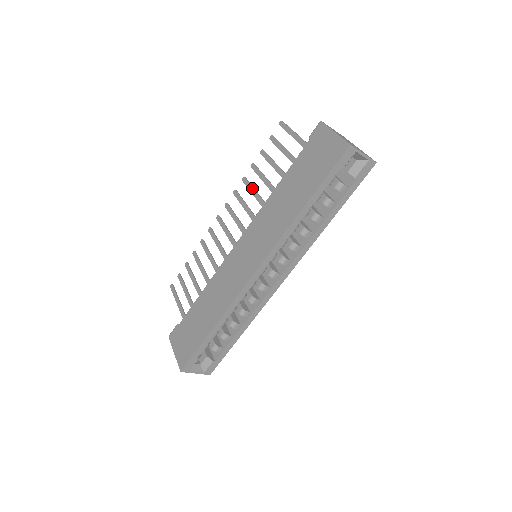
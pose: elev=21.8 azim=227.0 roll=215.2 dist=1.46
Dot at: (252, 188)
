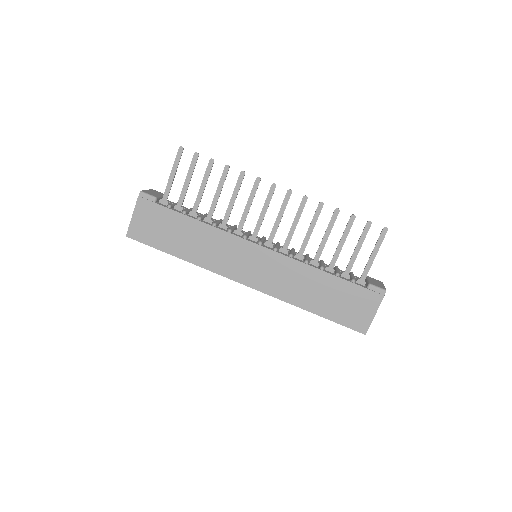
Dot at: (314, 225)
